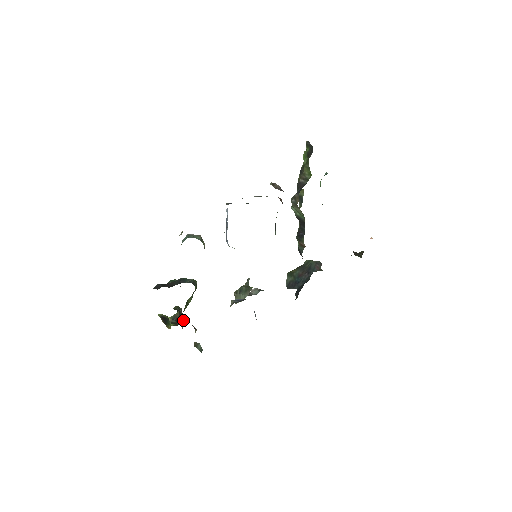
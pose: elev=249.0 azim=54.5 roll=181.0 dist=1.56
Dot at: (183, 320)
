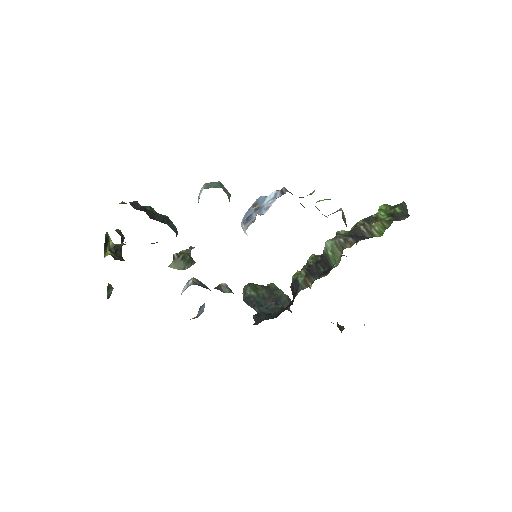
Dot at: occluded
